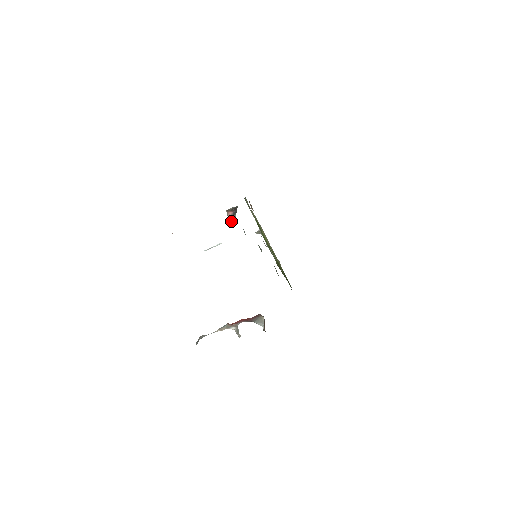
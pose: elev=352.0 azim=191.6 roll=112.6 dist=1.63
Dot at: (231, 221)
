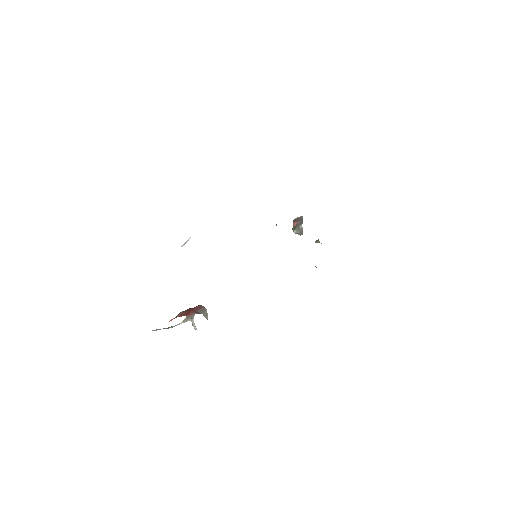
Dot at: (295, 232)
